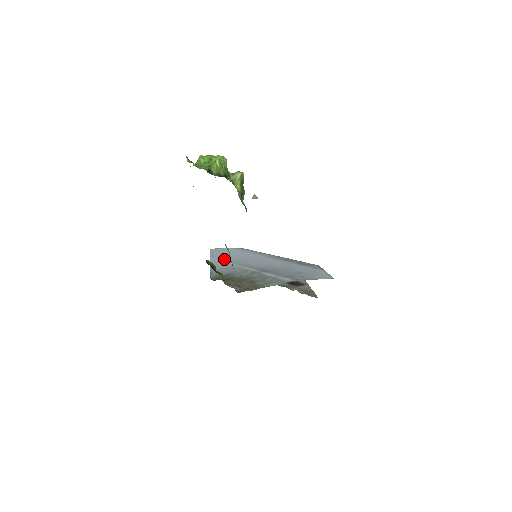
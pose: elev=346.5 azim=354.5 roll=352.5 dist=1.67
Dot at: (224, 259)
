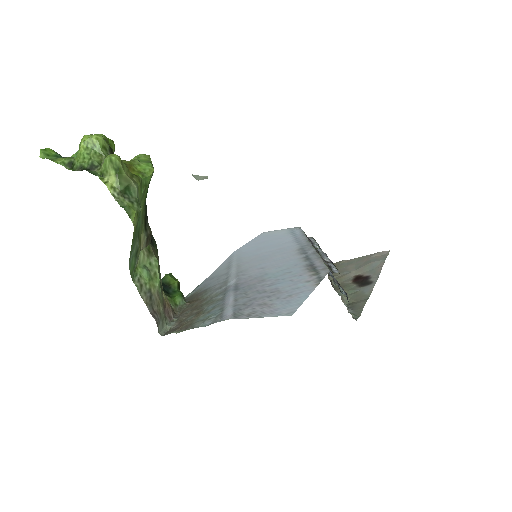
Dot at: (238, 257)
